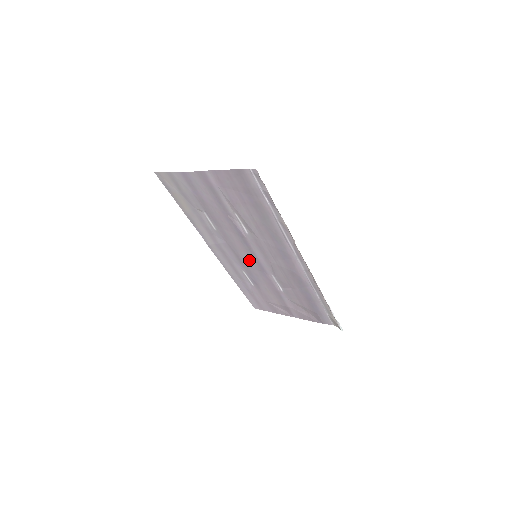
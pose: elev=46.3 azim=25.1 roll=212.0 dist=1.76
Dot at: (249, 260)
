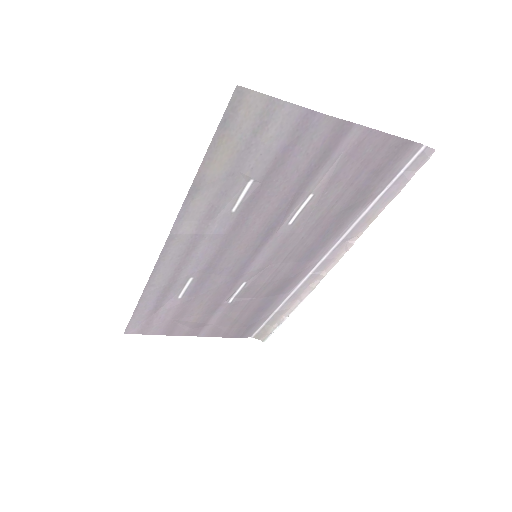
Dot at: (233, 261)
